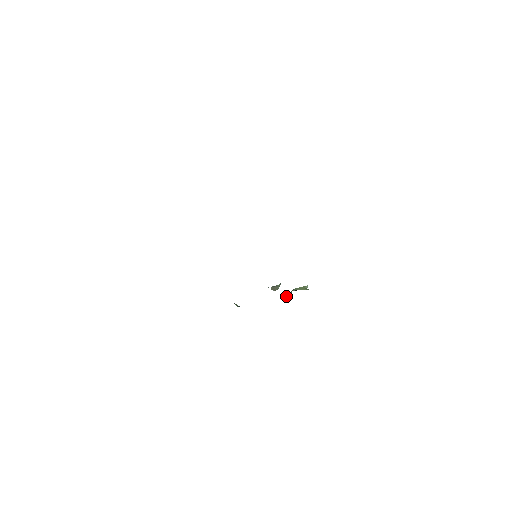
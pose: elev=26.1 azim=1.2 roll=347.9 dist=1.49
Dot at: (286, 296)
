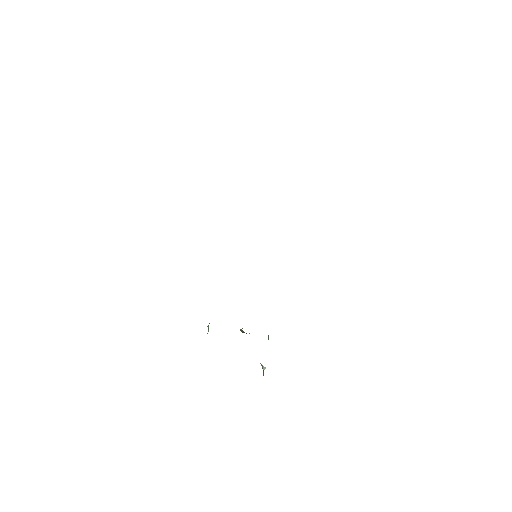
Dot at: occluded
